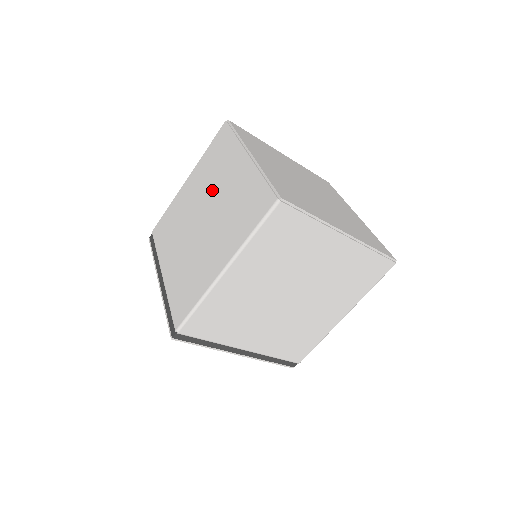
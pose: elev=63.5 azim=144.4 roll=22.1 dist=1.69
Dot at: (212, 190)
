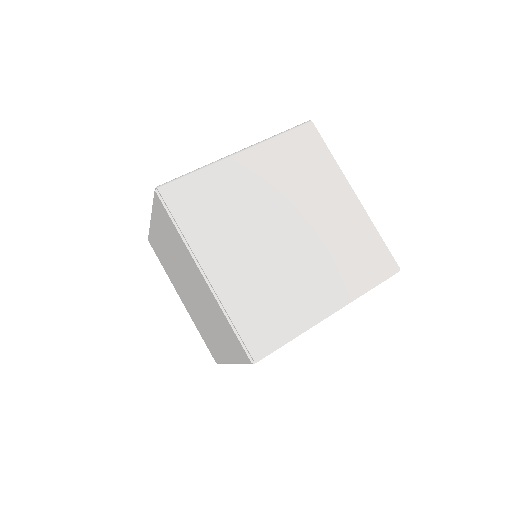
Dot at: (184, 271)
